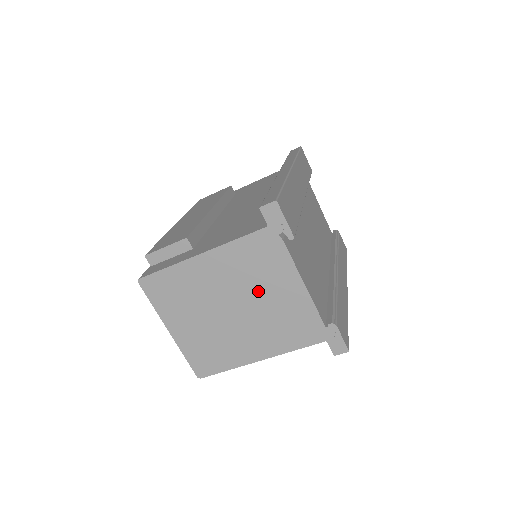
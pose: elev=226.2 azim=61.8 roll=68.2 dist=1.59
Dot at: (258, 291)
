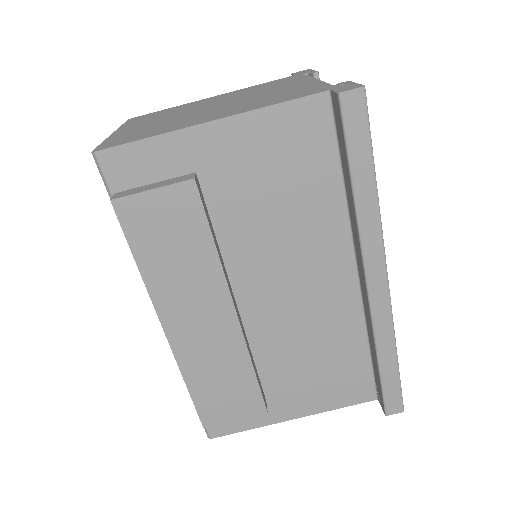
Dot at: (257, 93)
